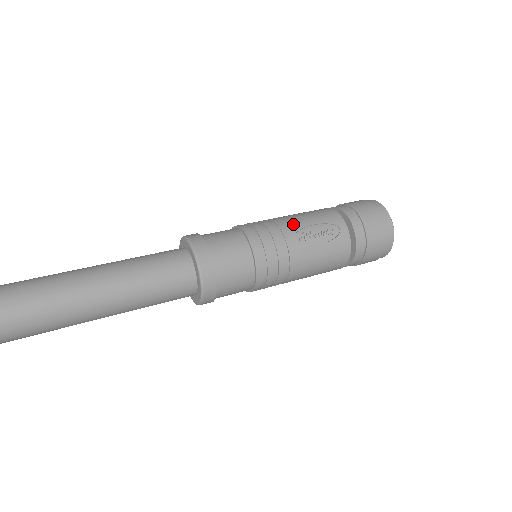
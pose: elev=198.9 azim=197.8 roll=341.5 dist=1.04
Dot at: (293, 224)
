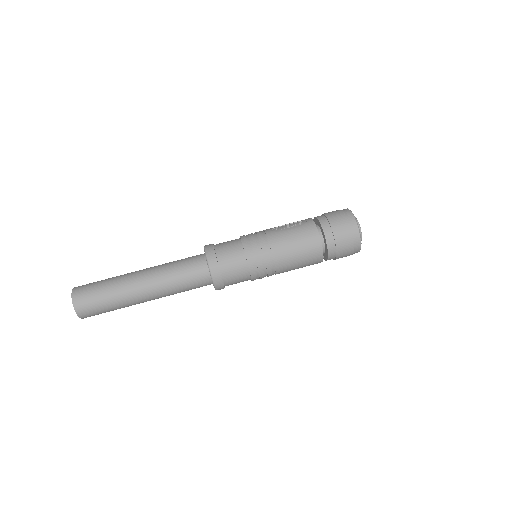
Dot at: (274, 227)
